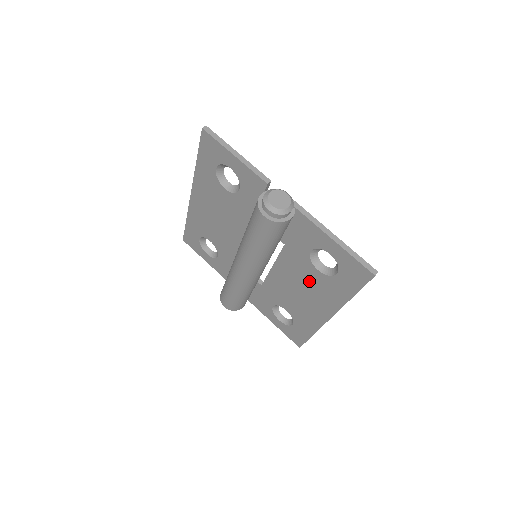
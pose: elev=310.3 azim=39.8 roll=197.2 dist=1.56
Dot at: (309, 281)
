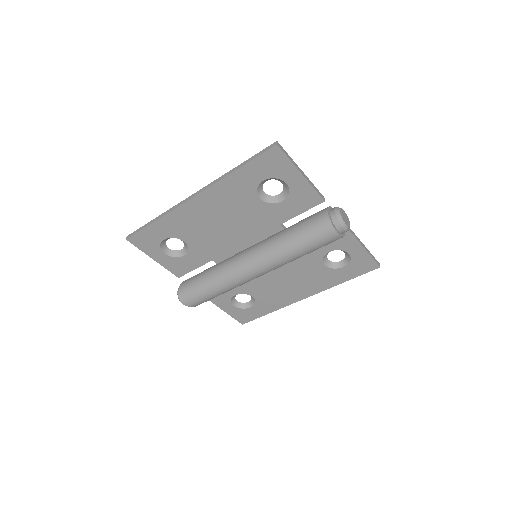
Dot at: (306, 273)
